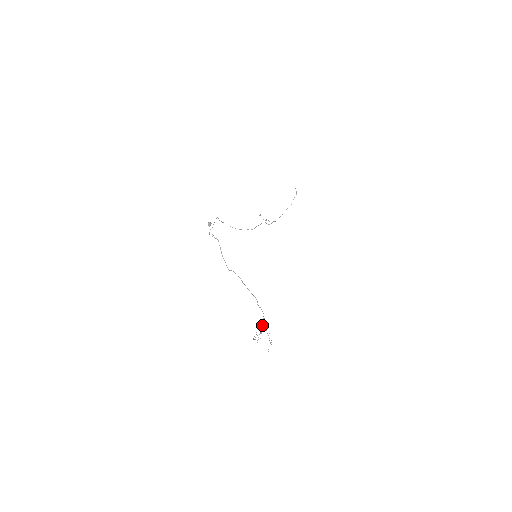
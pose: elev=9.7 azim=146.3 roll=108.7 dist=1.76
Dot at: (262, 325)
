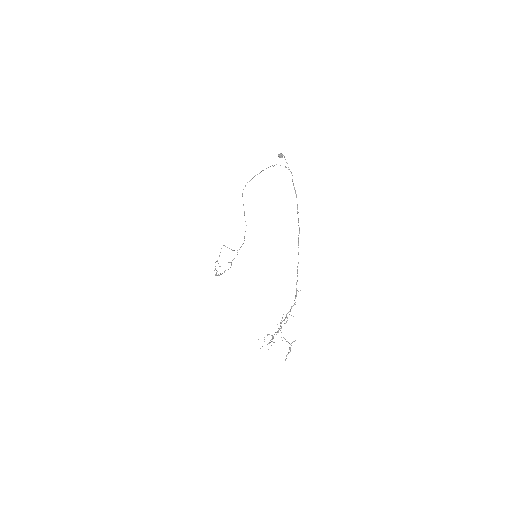
Dot at: occluded
